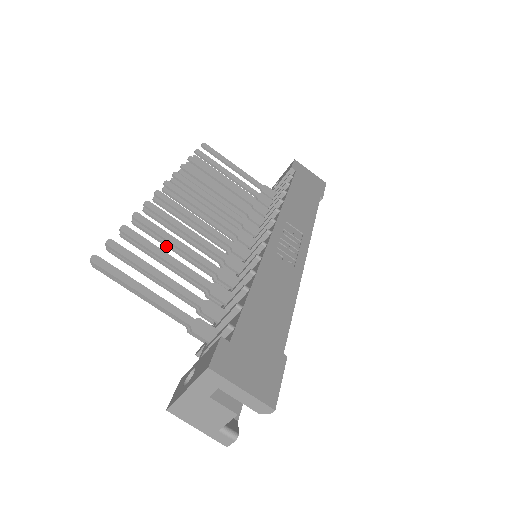
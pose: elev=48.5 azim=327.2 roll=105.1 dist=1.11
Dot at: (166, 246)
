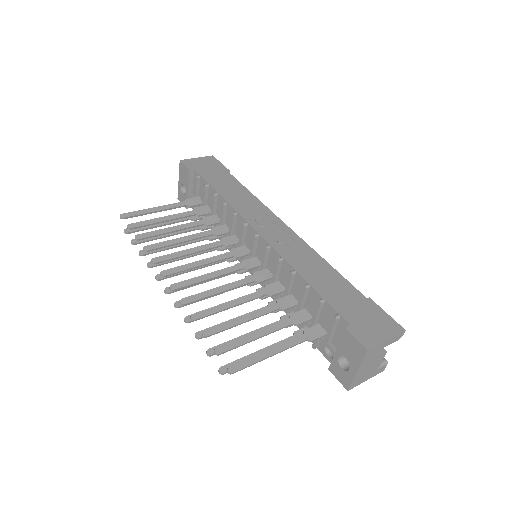
Dot at: occluded
